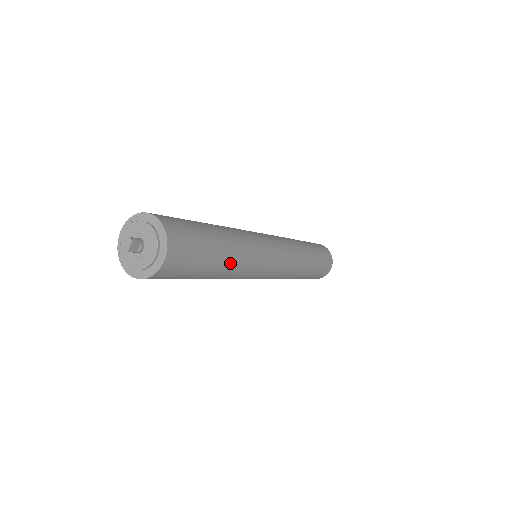
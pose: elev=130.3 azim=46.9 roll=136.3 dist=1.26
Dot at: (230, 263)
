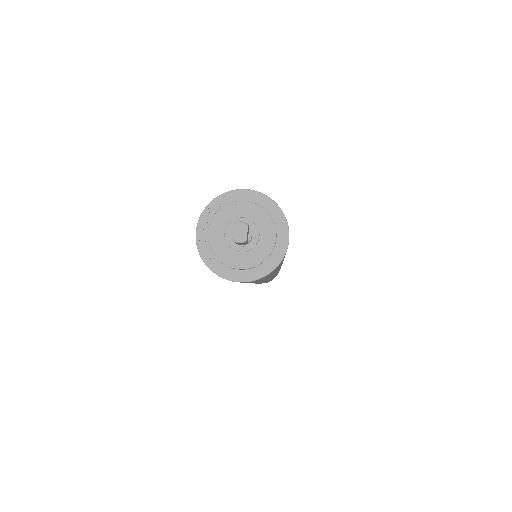
Dot at: occluded
